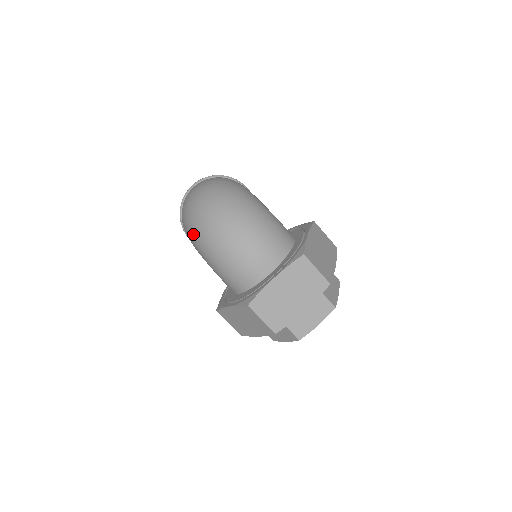
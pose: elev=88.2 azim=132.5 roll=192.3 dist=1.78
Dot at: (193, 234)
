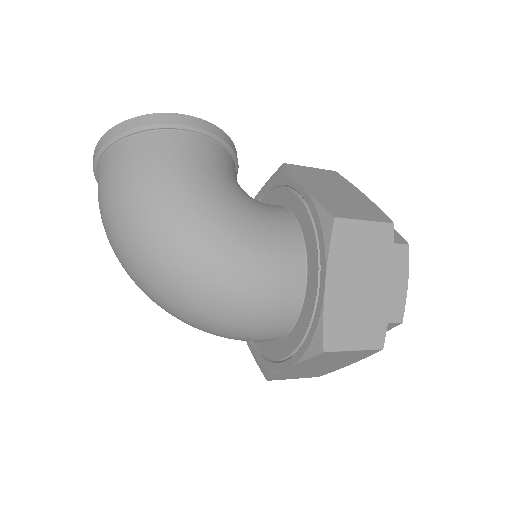
Dot at: occluded
